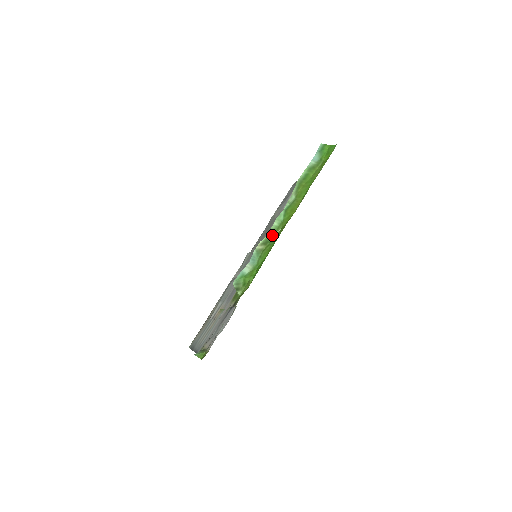
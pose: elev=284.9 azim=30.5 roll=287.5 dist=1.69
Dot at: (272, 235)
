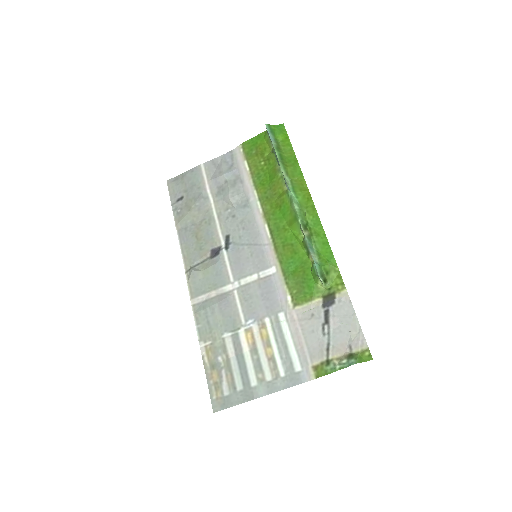
Dot at: (303, 218)
